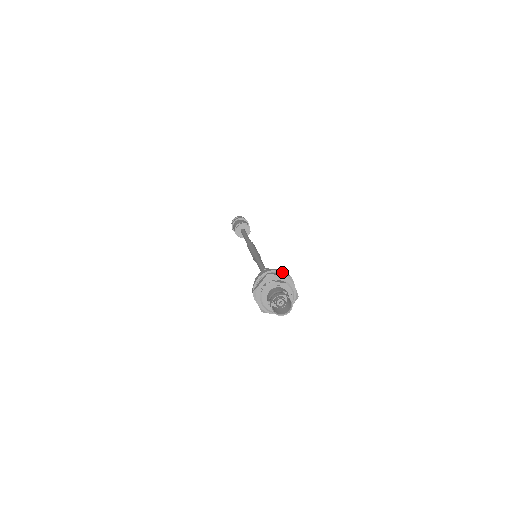
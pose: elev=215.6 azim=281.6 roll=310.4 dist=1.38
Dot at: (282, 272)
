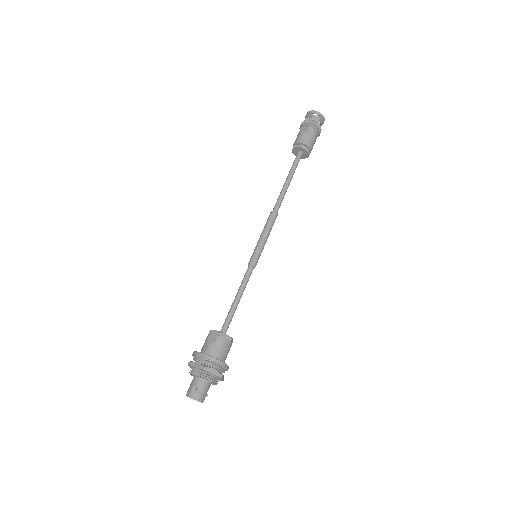
Dot at: (203, 357)
